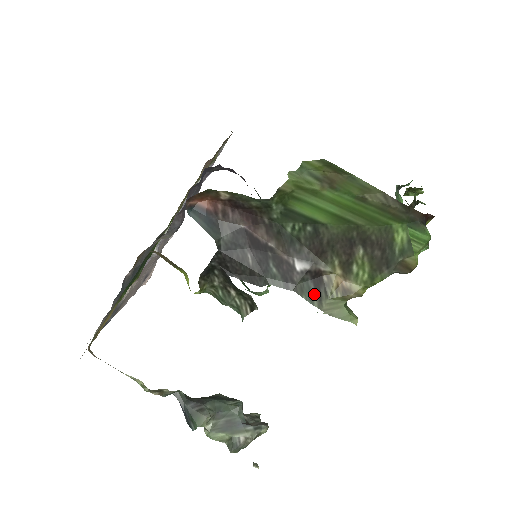
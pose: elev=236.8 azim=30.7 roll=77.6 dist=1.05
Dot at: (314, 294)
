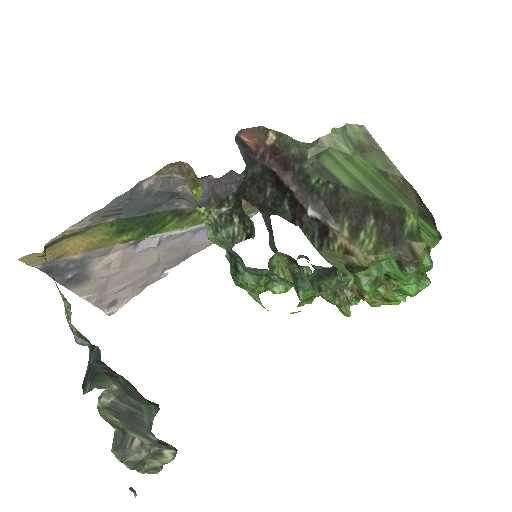
Dot at: (317, 239)
